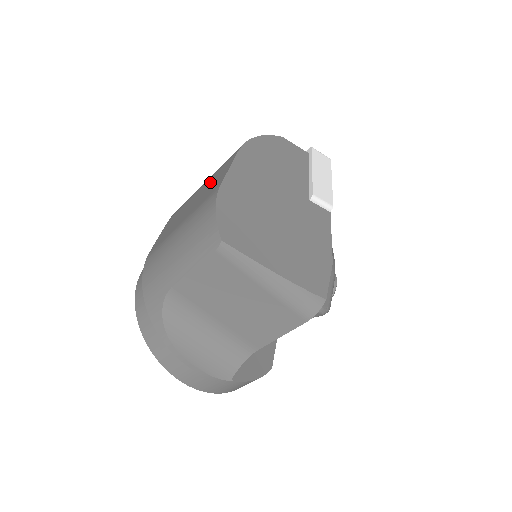
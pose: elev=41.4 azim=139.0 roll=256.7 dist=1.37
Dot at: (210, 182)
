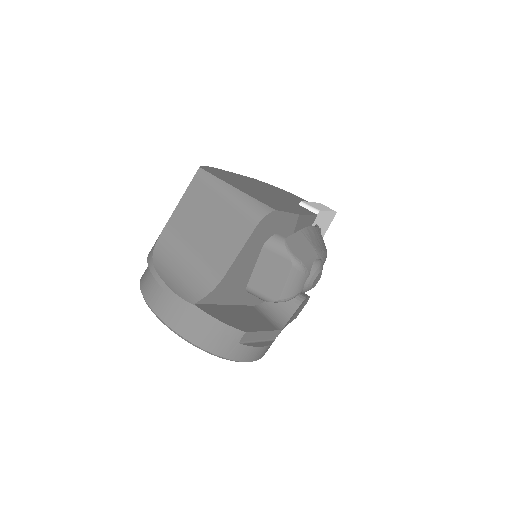
Dot at: occluded
